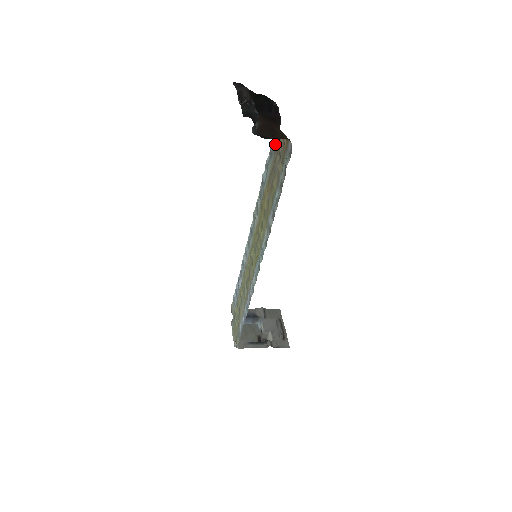
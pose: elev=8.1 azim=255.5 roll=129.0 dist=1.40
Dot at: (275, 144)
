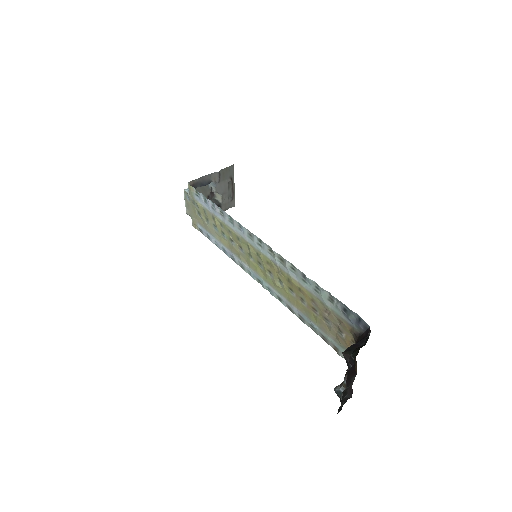
Dot at: (342, 316)
